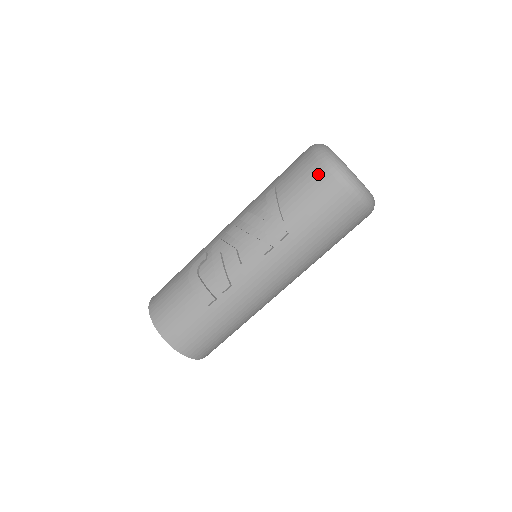
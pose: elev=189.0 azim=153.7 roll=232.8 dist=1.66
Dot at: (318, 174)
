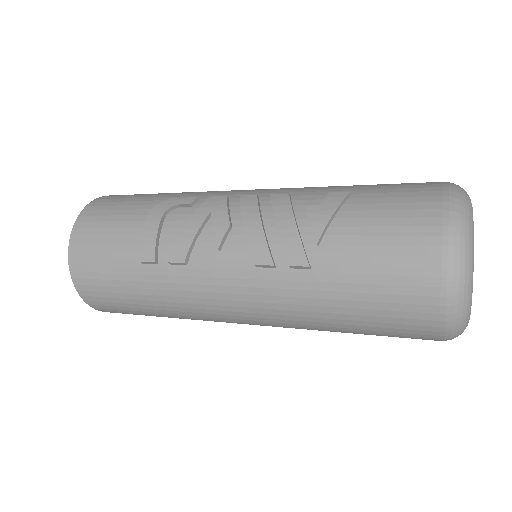
Dot at: (423, 227)
